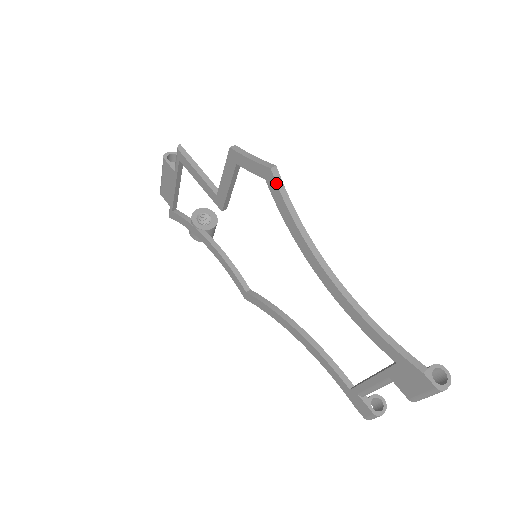
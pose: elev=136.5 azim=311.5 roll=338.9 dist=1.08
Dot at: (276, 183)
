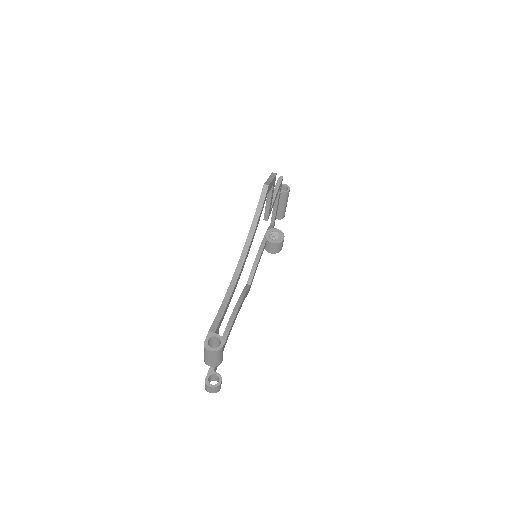
Dot at: (261, 194)
